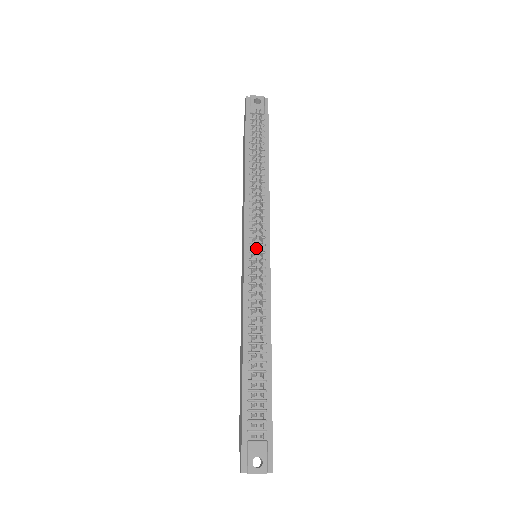
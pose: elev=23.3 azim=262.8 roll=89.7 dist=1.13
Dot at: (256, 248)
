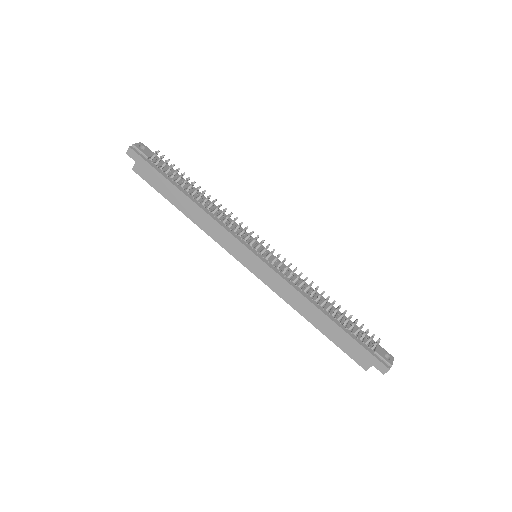
Dot at: (257, 248)
